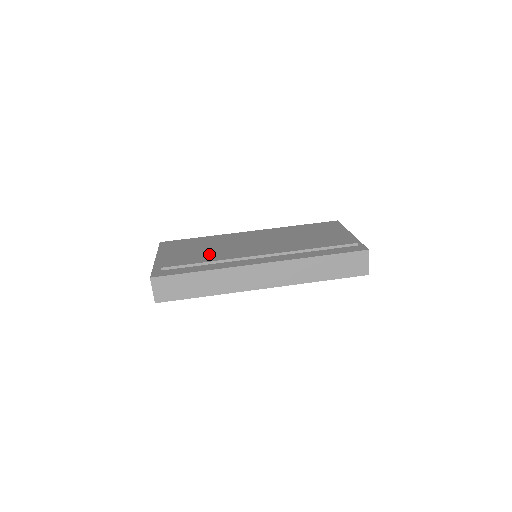
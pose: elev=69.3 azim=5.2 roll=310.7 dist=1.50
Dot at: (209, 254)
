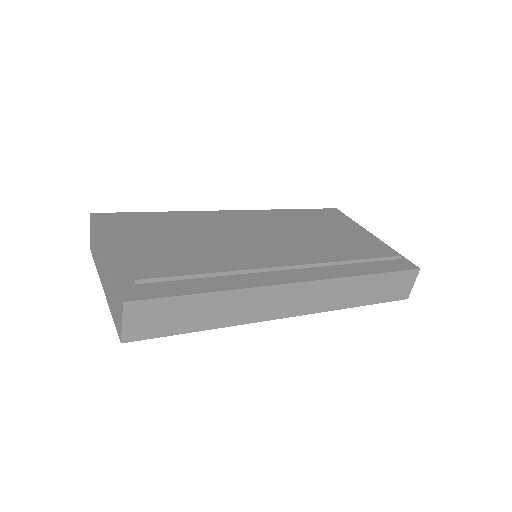
Dot at: (204, 254)
